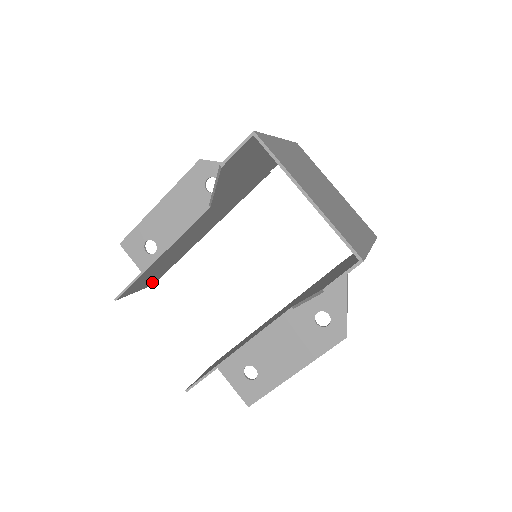
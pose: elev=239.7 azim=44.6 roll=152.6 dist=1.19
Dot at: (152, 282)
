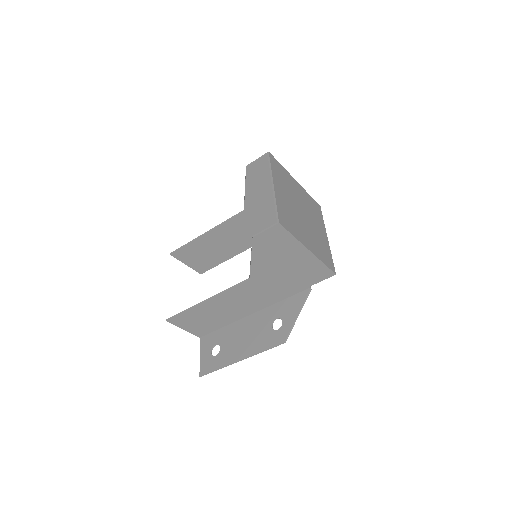
Dot at: (200, 269)
